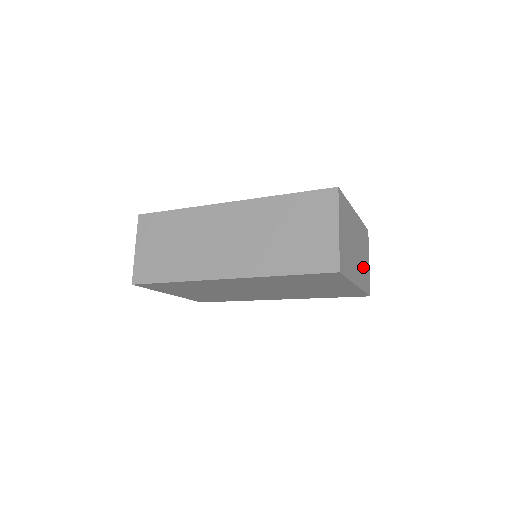
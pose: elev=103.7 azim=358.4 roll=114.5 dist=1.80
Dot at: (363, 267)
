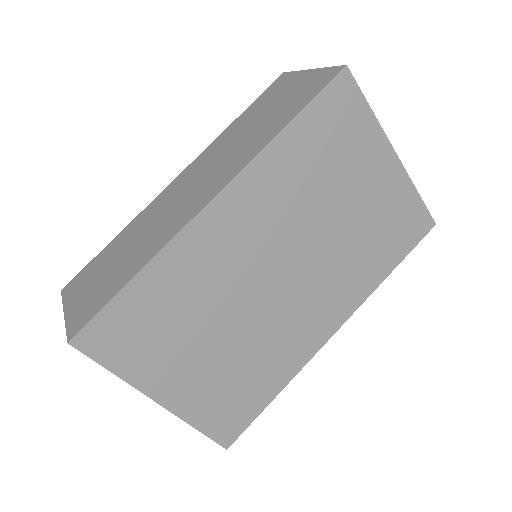
Dot at: occluded
